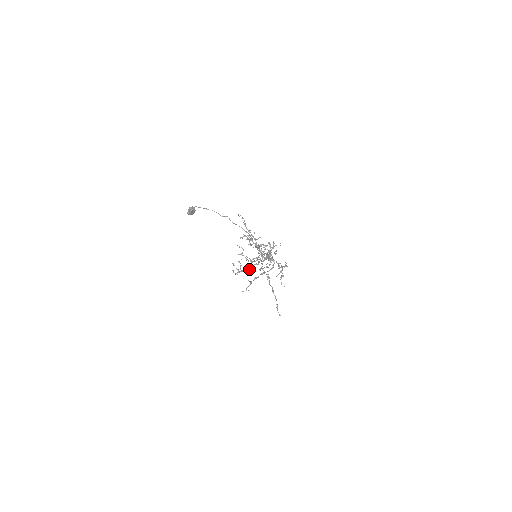
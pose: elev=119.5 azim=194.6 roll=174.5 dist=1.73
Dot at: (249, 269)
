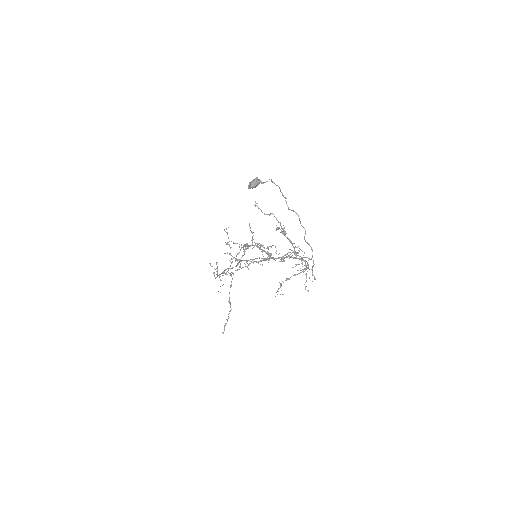
Dot at: (223, 273)
